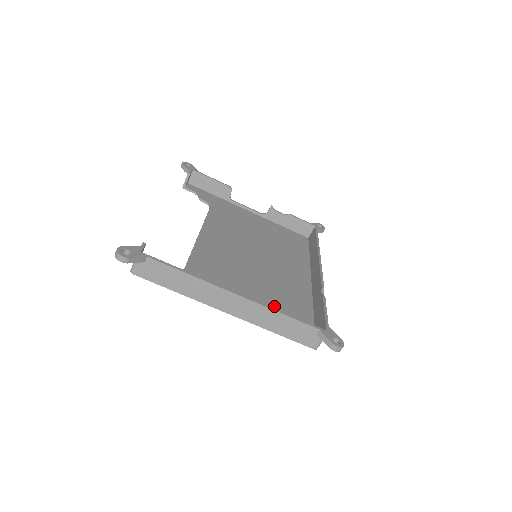
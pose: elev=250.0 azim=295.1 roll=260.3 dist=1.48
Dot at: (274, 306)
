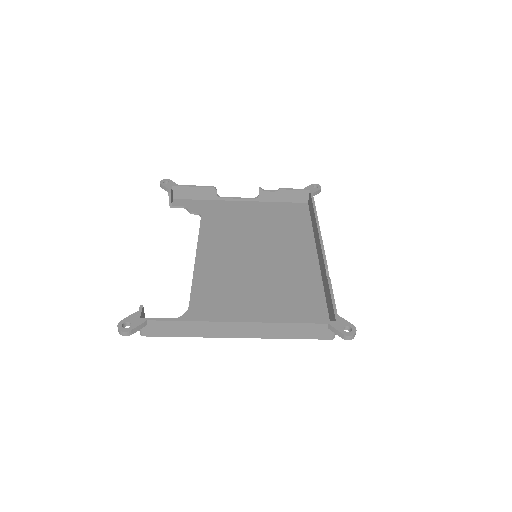
Dot at: (283, 308)
